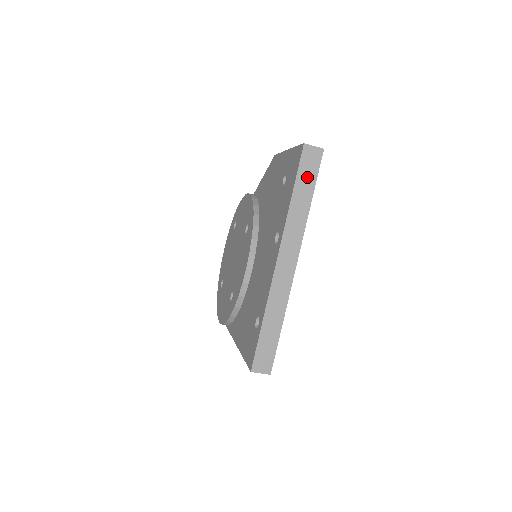
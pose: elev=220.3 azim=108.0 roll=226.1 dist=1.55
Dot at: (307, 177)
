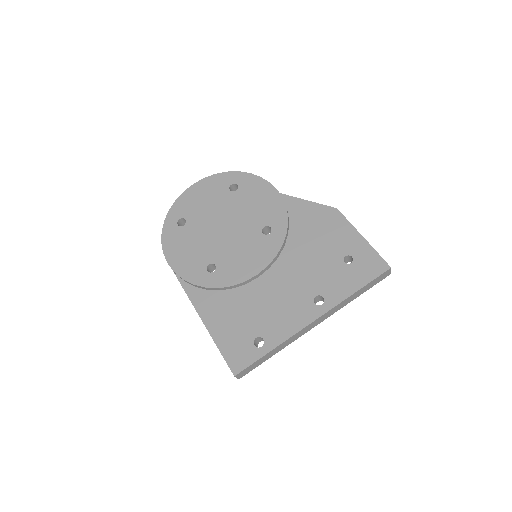
Dot at: (371, 285)
